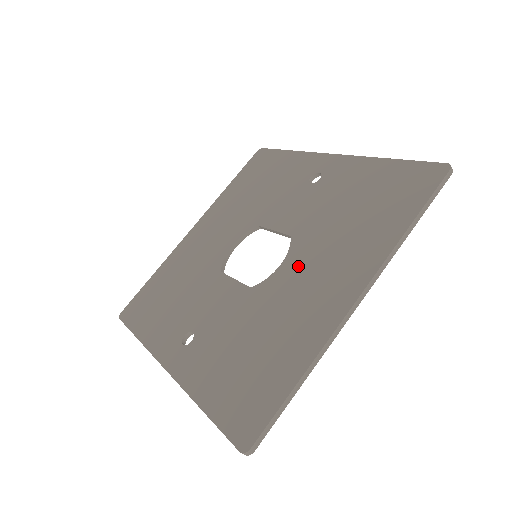
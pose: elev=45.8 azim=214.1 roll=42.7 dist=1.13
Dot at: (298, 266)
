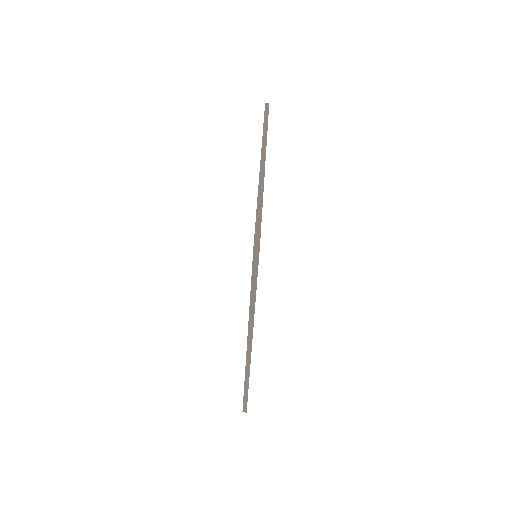
Dot at: occluded
